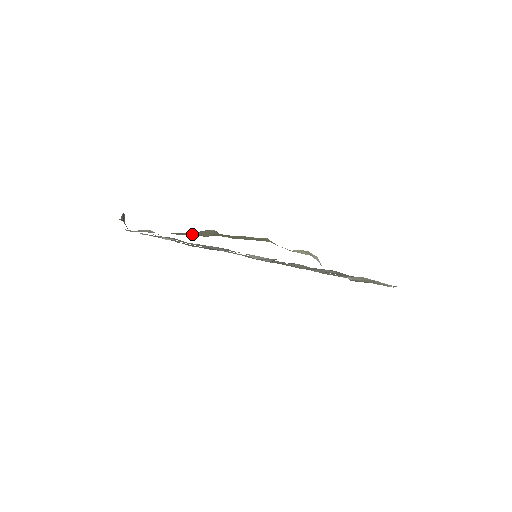
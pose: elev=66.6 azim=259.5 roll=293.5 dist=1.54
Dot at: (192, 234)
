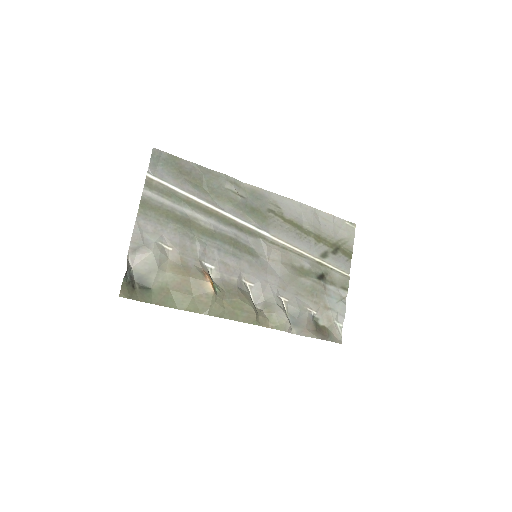
Dot at: (189, 306)
